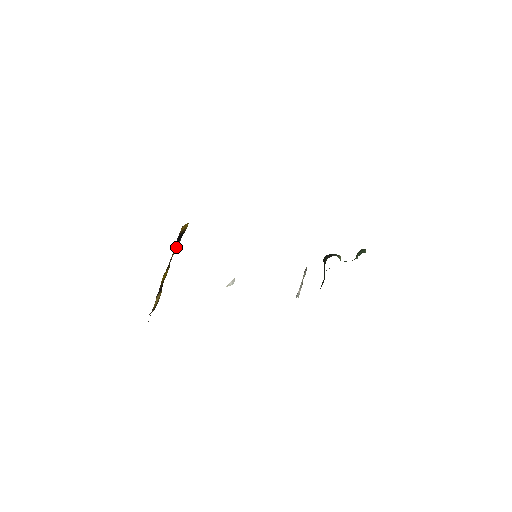
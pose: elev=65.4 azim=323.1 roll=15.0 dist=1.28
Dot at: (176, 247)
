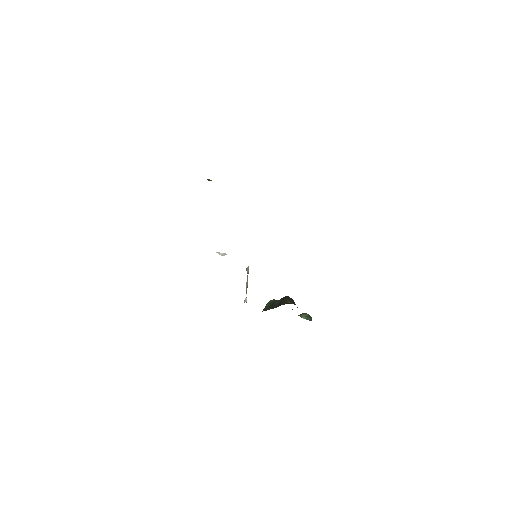
Dot at: occluded
